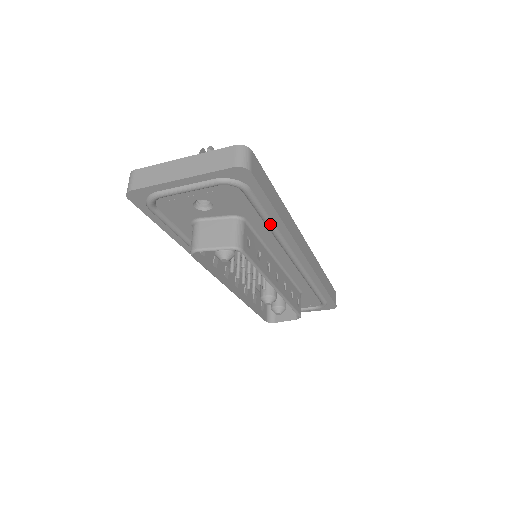
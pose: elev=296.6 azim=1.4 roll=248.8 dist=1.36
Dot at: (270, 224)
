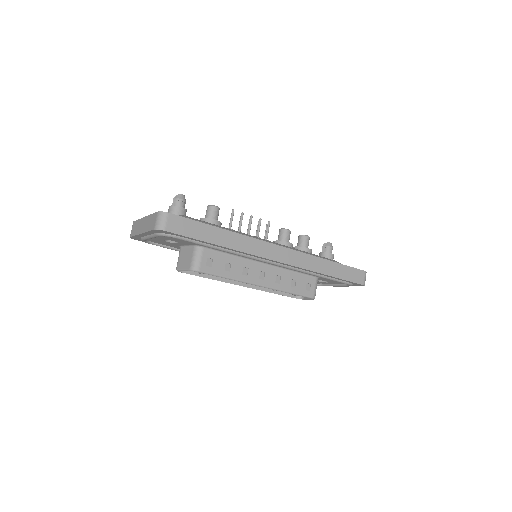
Dot at: (219, 249)
